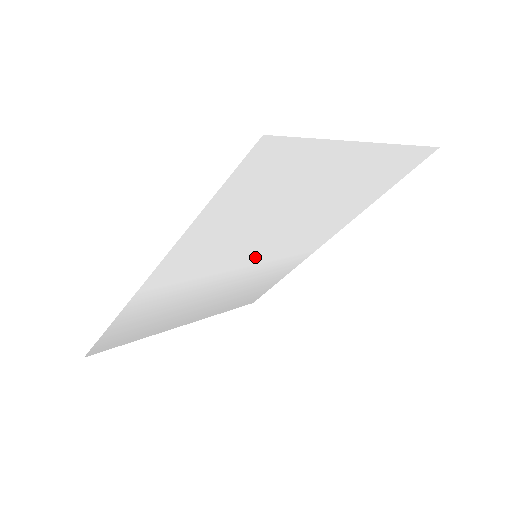
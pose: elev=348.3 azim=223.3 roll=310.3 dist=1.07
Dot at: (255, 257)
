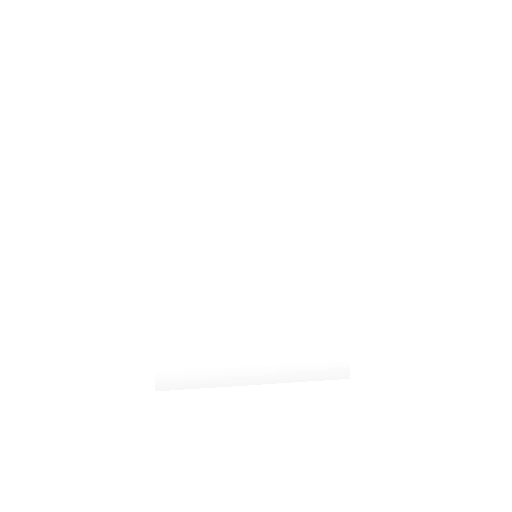
Dot at: (257, 259)
